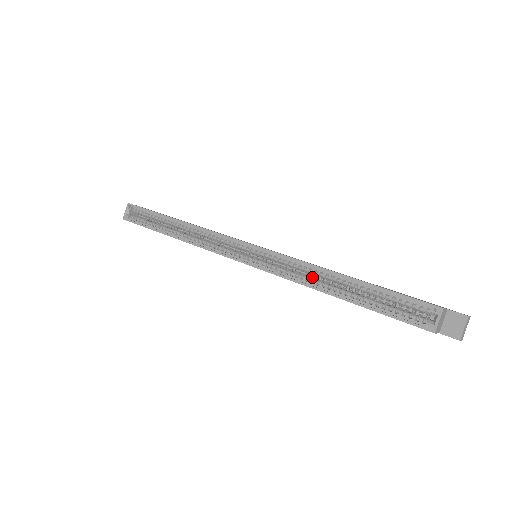
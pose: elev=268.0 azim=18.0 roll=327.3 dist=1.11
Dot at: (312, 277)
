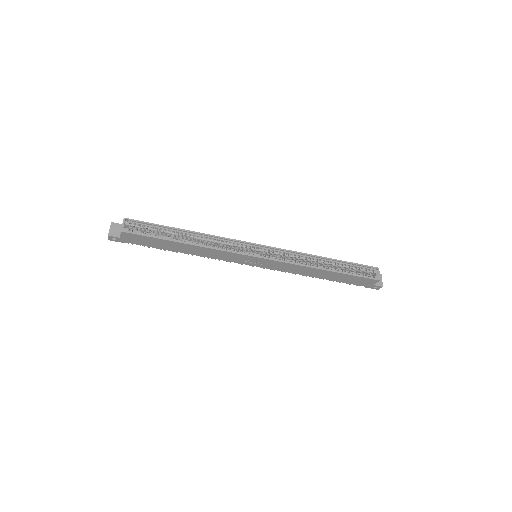
Dot at: (305, 263)
